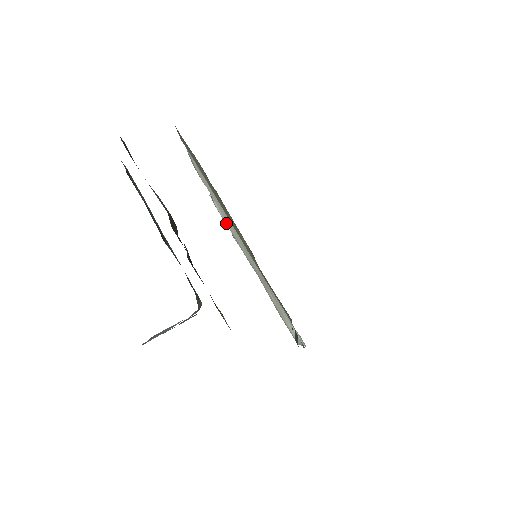
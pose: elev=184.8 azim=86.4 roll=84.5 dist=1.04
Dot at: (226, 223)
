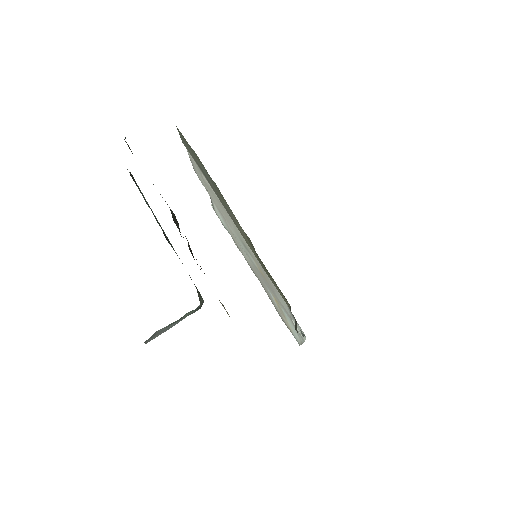
Dot at: (227, 229)
